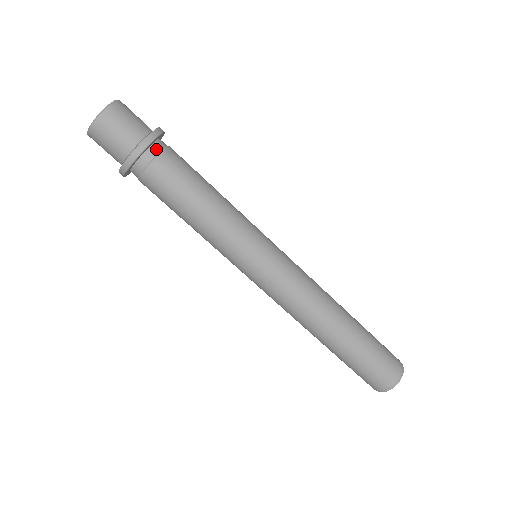
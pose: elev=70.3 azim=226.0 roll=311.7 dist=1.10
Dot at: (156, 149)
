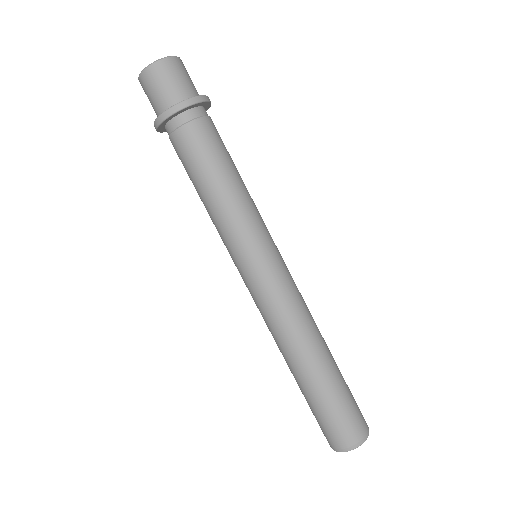
Dot at: (205, 112)
